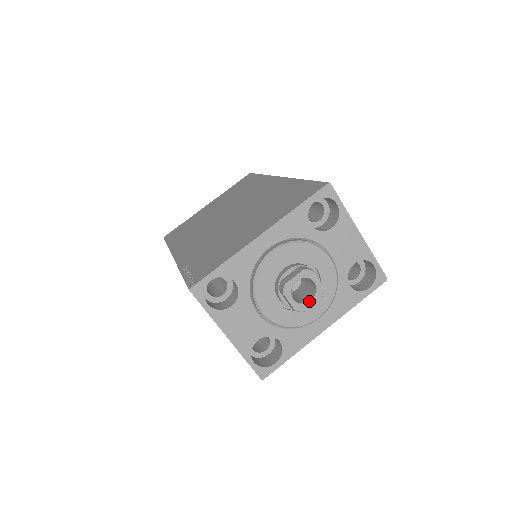
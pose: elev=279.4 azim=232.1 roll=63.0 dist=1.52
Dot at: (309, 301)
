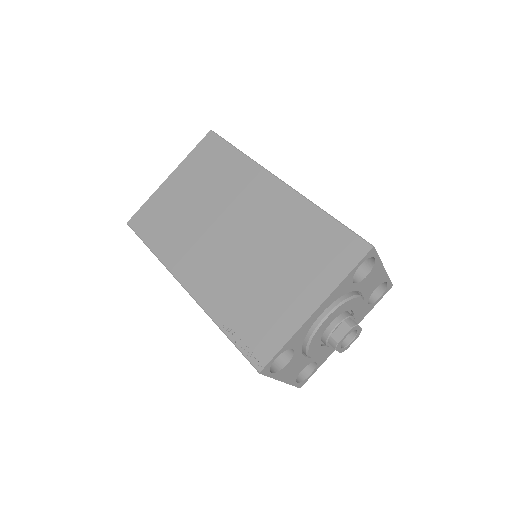
Dot at: (350, 342)
